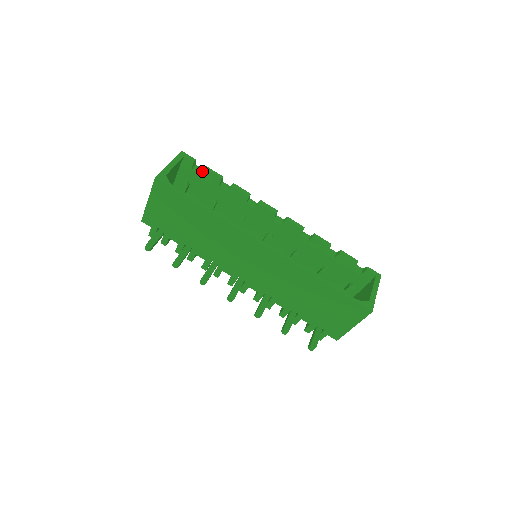
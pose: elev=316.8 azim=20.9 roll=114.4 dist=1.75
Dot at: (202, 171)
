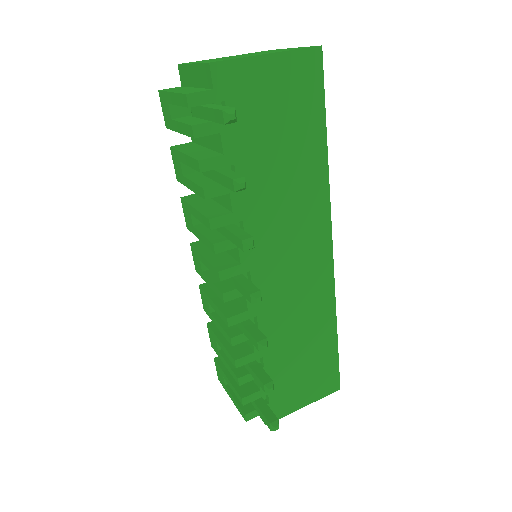
Dot at: occluded
